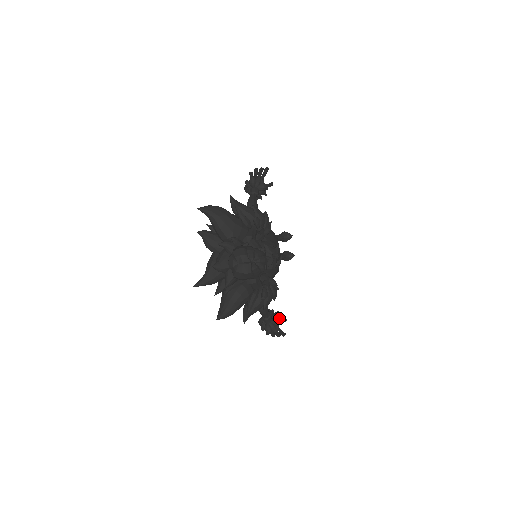
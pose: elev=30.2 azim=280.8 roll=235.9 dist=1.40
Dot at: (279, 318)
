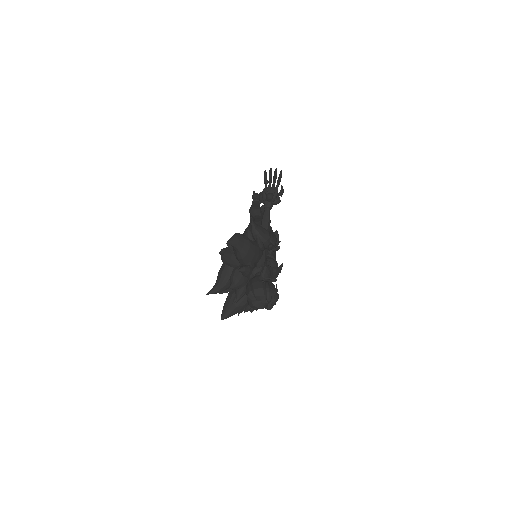
Dot at: occluded
